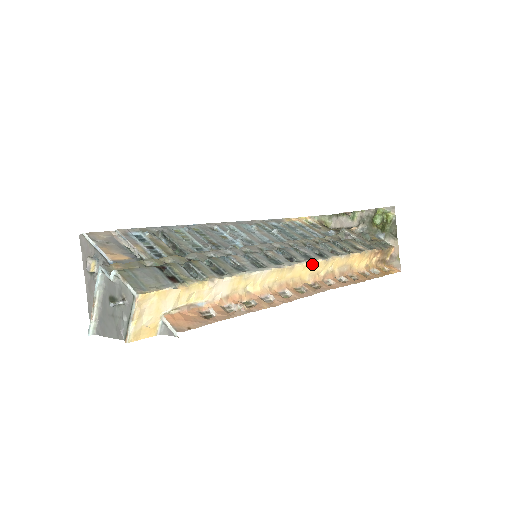
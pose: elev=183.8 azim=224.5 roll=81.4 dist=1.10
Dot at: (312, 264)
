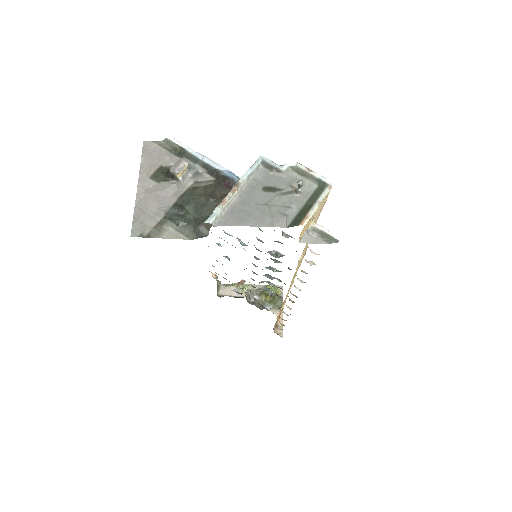
Dot at: occluded
